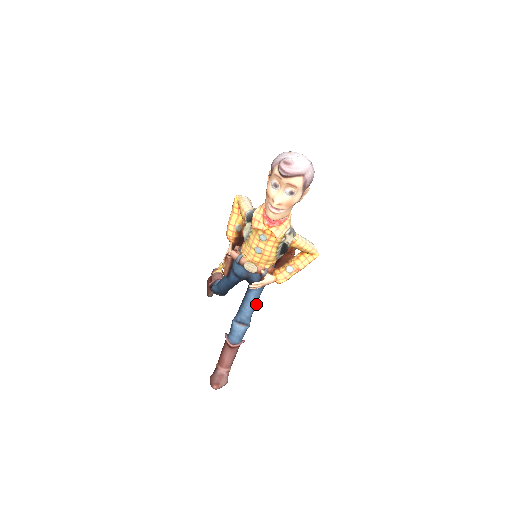
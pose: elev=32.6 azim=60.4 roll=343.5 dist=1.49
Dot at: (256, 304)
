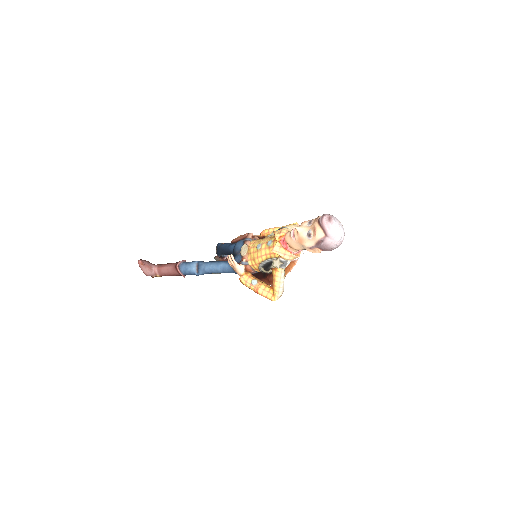
Dot at: (217, 272)
